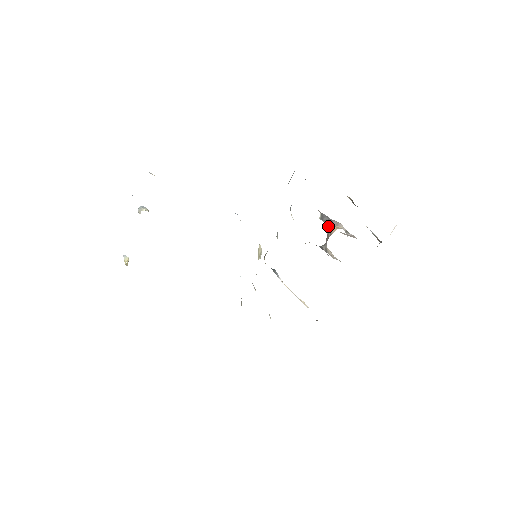
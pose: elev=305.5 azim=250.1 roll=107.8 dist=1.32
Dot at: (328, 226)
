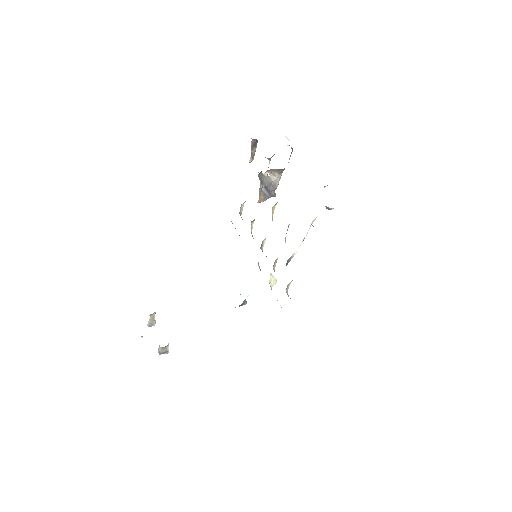
Dot at: occluded
